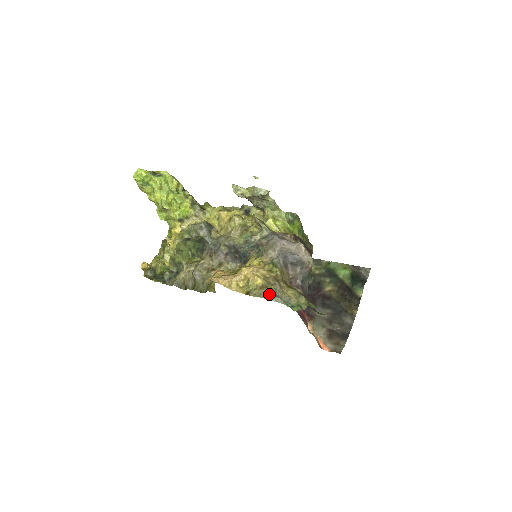
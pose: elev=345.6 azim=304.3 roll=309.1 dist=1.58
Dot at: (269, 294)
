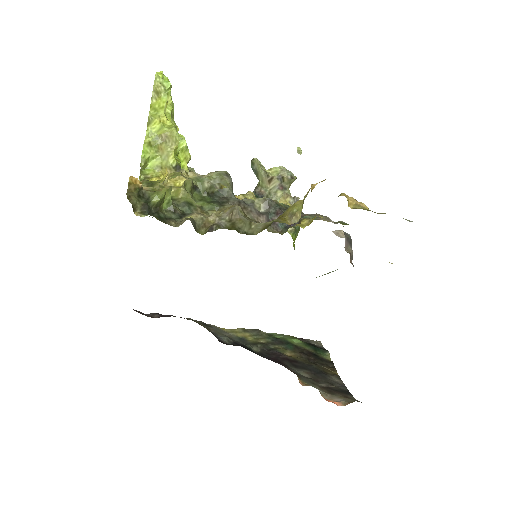
Dot at: occluded
